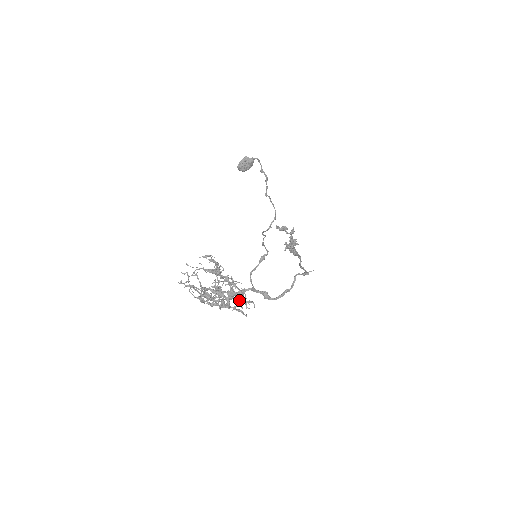
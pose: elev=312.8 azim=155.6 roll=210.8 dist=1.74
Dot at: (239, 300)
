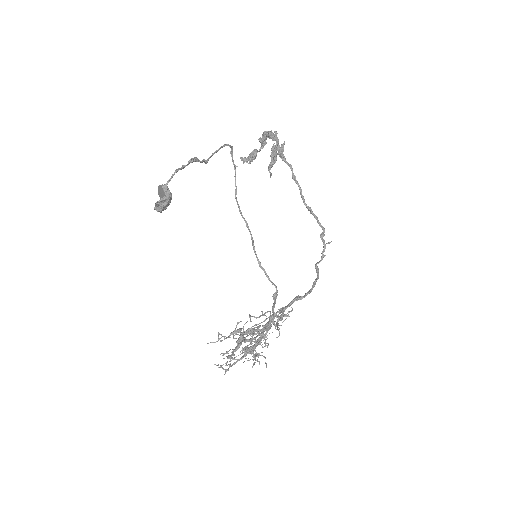
Dot at: occluded
